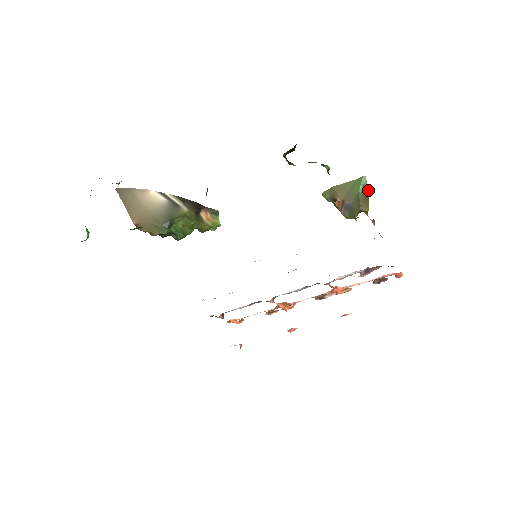
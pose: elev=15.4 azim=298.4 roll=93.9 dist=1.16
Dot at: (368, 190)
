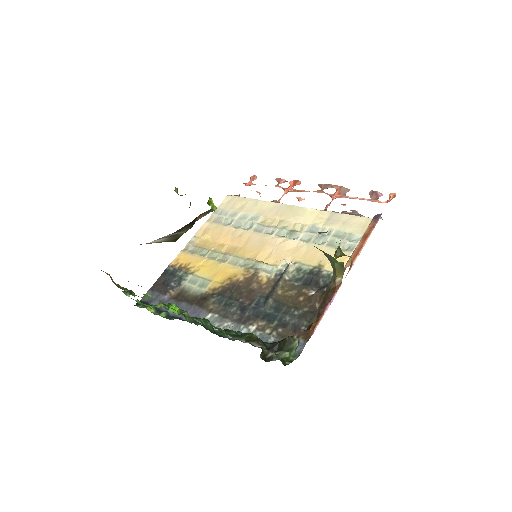
Dot at: occluded
